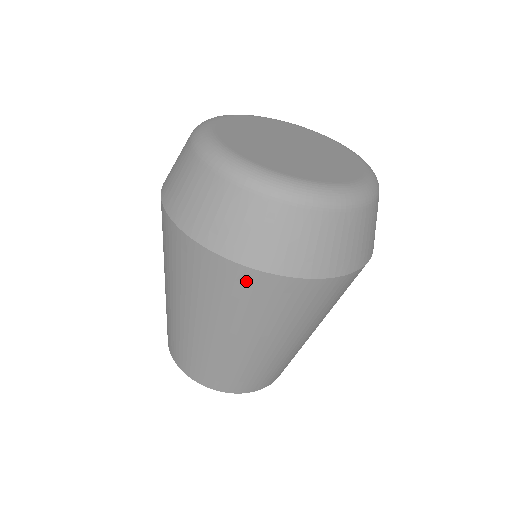
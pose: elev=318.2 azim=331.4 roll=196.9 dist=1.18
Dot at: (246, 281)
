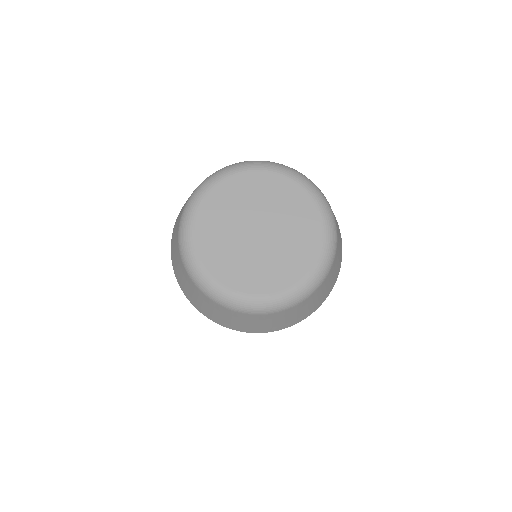
Dot at: occluded
